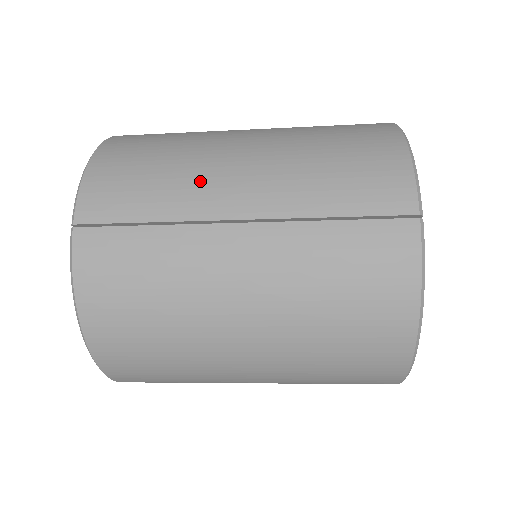
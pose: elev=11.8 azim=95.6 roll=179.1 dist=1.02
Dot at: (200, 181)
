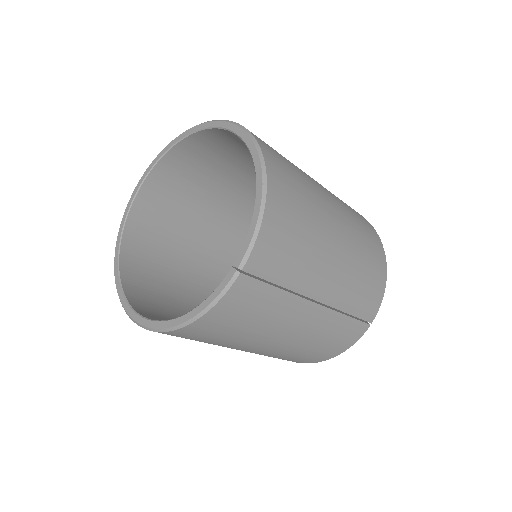
Dot at: (316, 266)
